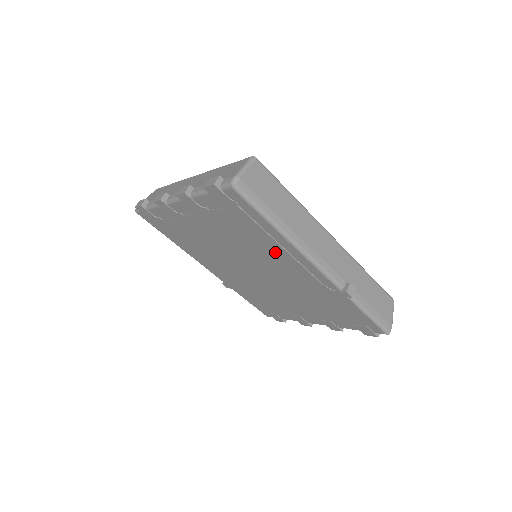
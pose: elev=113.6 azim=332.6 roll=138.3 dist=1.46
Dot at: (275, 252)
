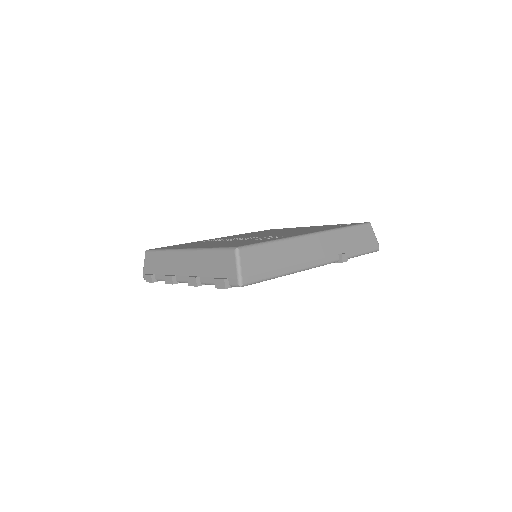
Dot at: occluded
